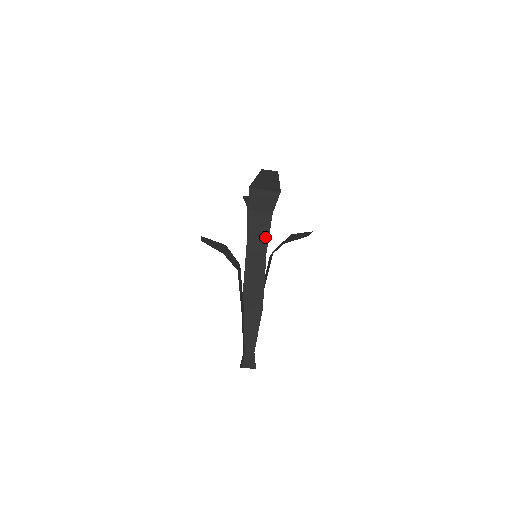
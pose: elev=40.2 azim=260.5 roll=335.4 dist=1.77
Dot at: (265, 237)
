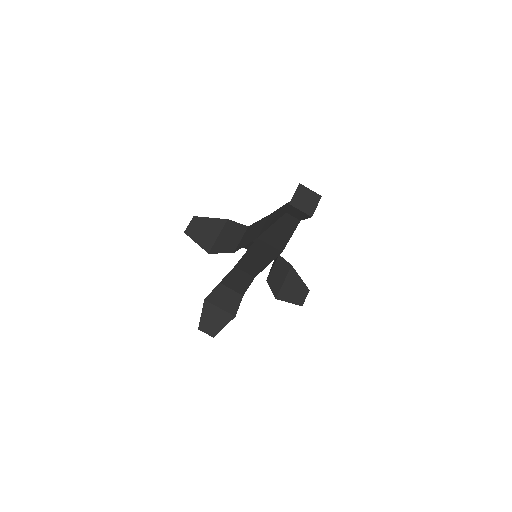
Dot at: occluded
